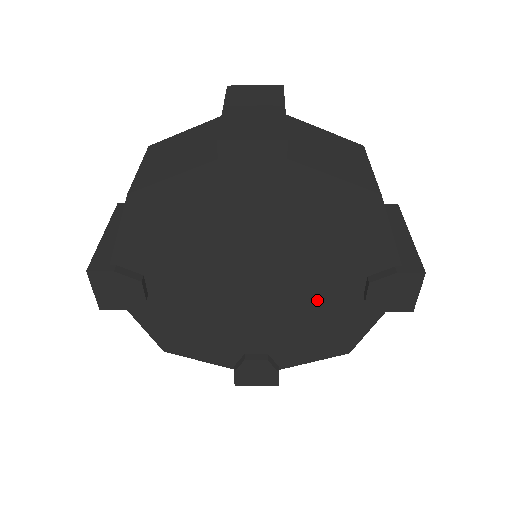
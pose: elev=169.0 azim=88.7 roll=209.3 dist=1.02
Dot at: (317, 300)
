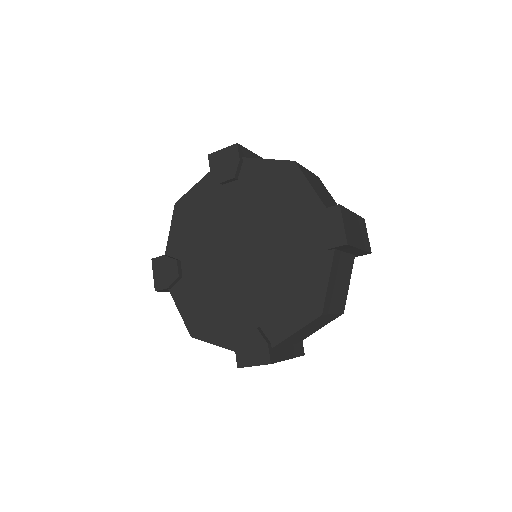
Dot at: (281, 257)
